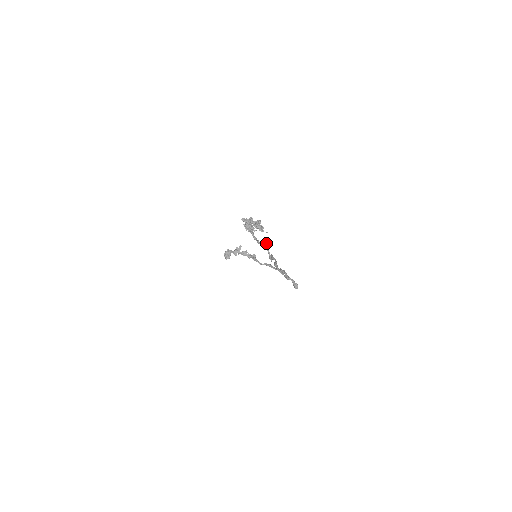
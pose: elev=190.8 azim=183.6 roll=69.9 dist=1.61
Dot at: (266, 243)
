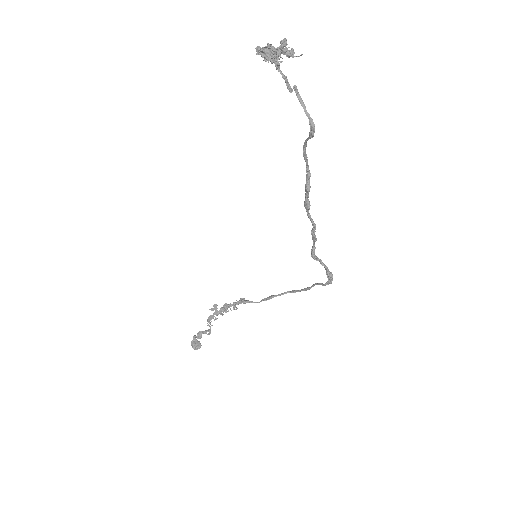
Dot at: (299, 96)
